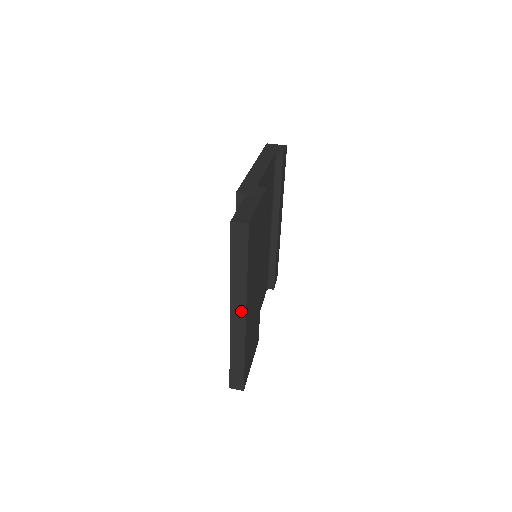
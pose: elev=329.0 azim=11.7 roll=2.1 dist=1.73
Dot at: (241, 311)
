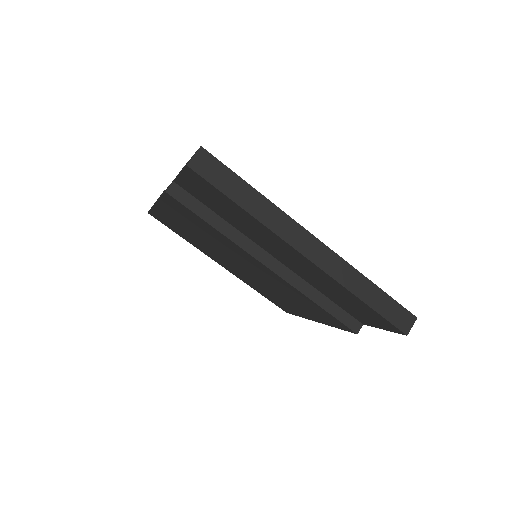
Dot at: (307, 239)
